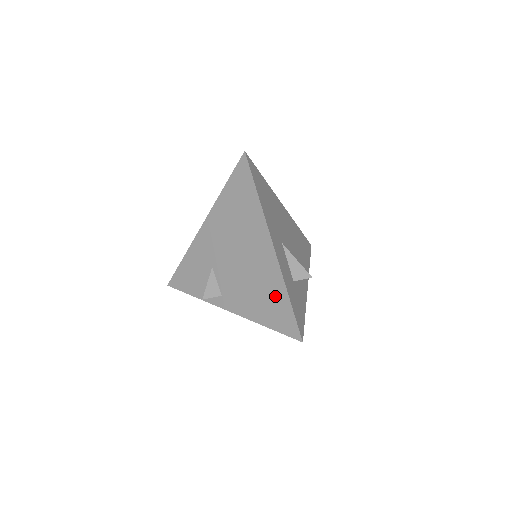
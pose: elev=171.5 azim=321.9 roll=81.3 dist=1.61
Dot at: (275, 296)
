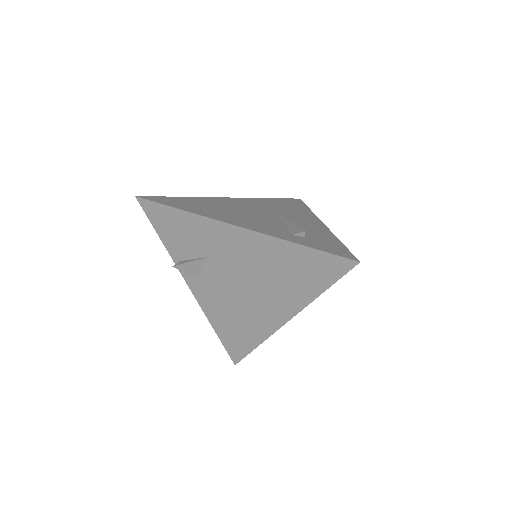
Dot at: (246, 335)
